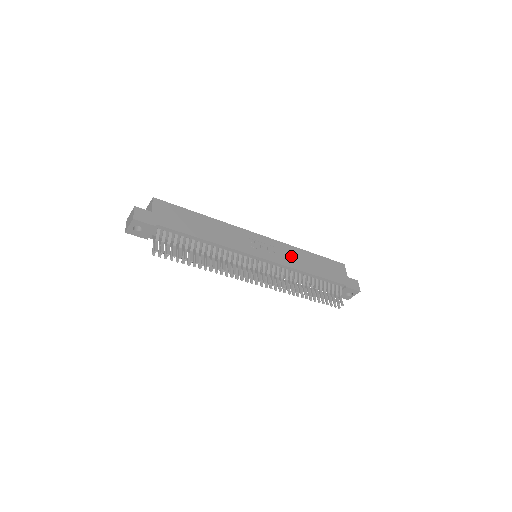
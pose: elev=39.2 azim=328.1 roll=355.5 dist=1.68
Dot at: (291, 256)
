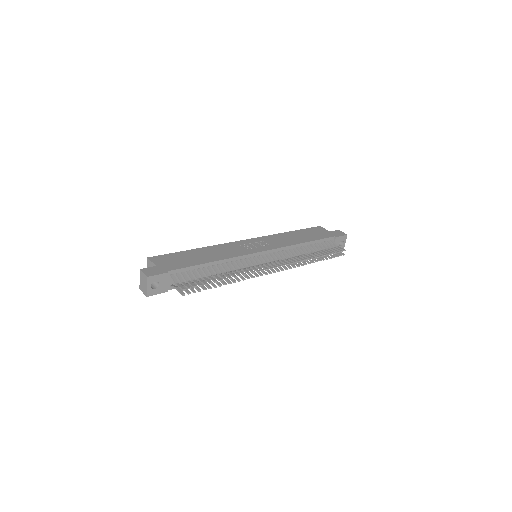
Dot at: (280, 240)
